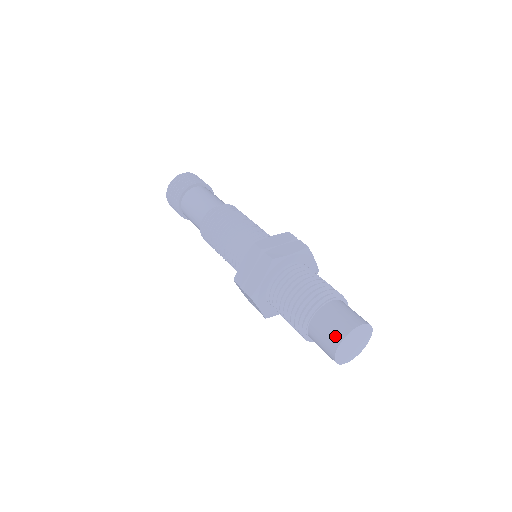
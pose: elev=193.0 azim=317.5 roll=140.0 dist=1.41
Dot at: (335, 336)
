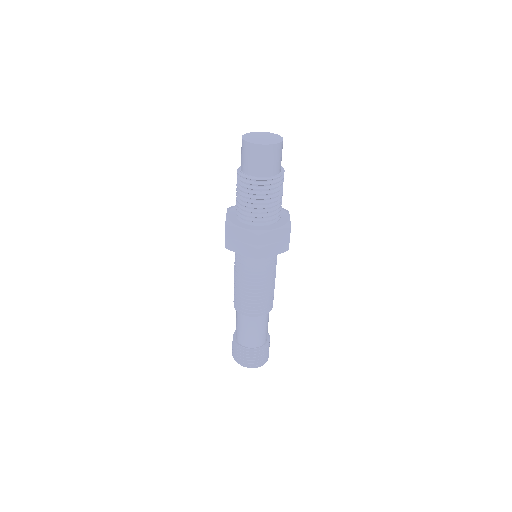
Dot at: occluded
